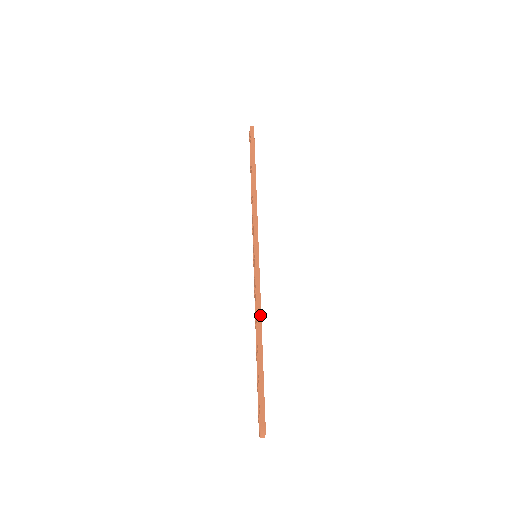
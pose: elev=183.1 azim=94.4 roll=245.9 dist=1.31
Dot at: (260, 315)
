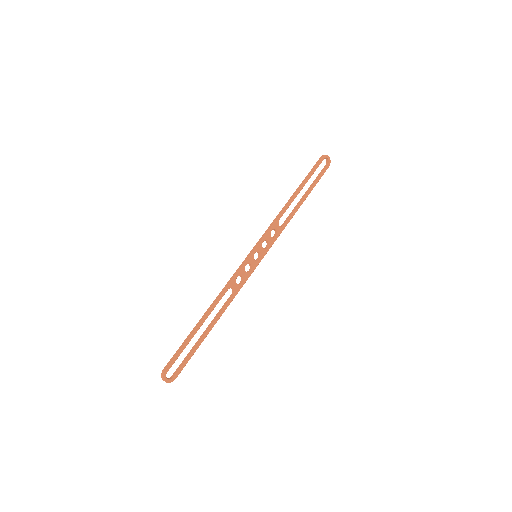
Dot at: (219, 296)
